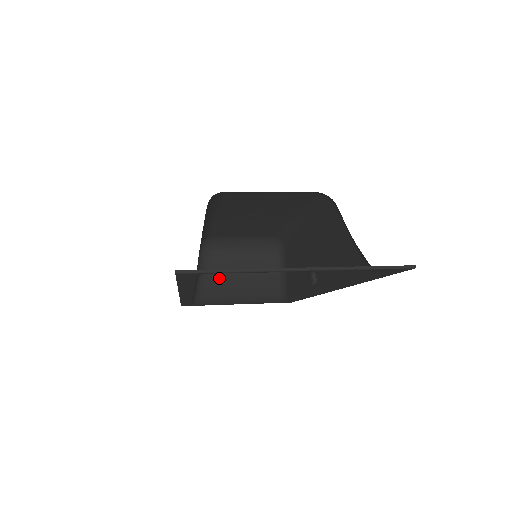
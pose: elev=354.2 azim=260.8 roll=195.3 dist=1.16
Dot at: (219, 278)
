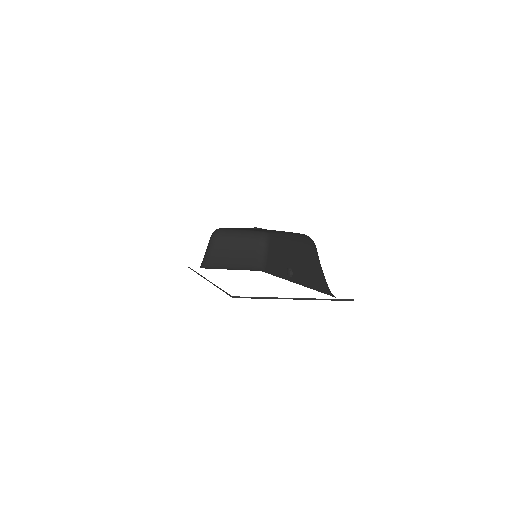
Dot at: (220, 253)
